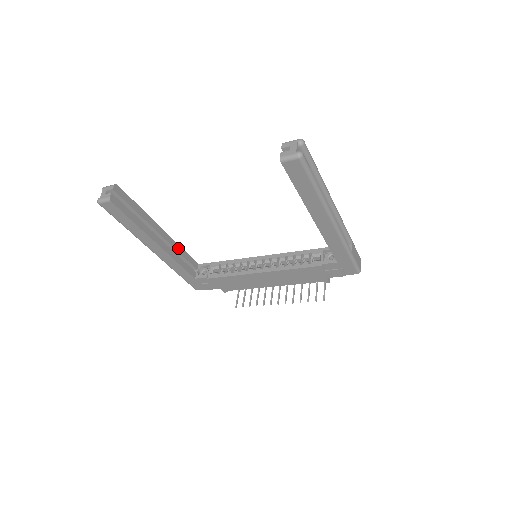
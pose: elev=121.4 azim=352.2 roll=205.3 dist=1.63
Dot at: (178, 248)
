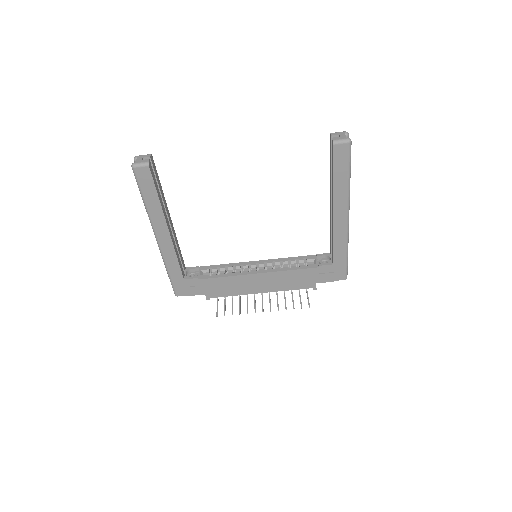
Dot at: (177, 242)
